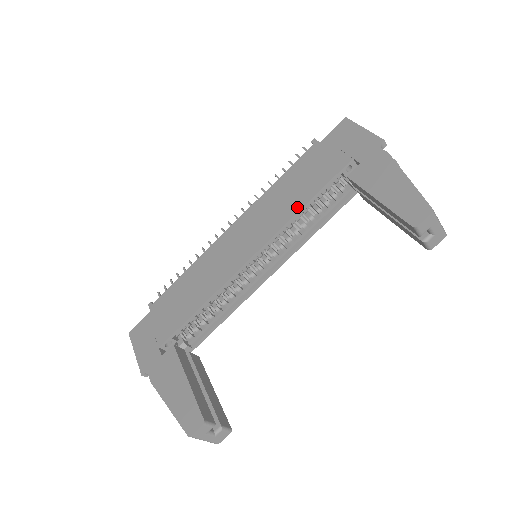
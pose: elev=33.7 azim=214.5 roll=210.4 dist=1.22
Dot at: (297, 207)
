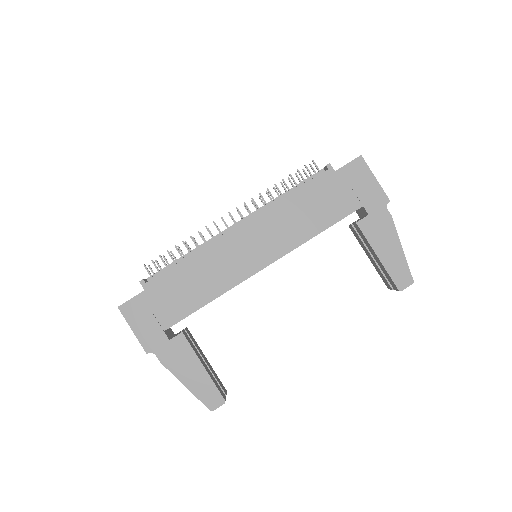
Dot at: (310, 234)
